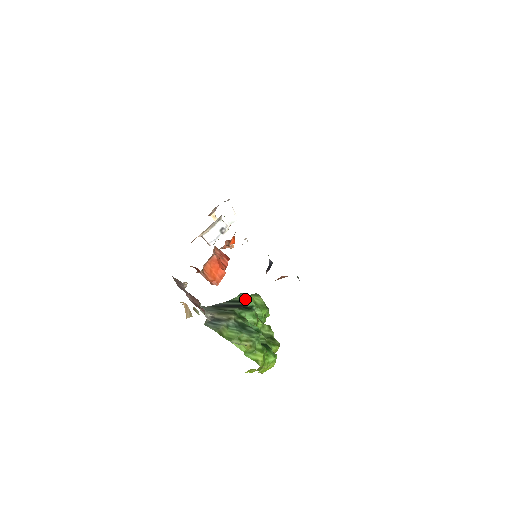
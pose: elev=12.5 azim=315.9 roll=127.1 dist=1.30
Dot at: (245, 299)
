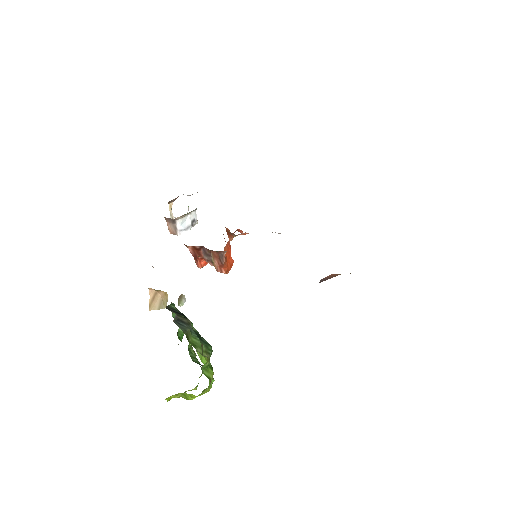
Dot at: occluded
